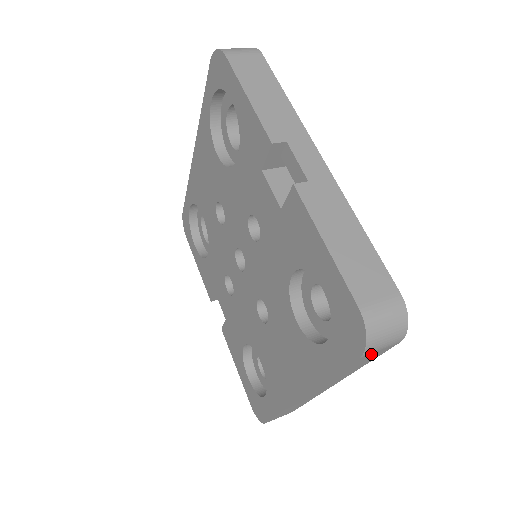
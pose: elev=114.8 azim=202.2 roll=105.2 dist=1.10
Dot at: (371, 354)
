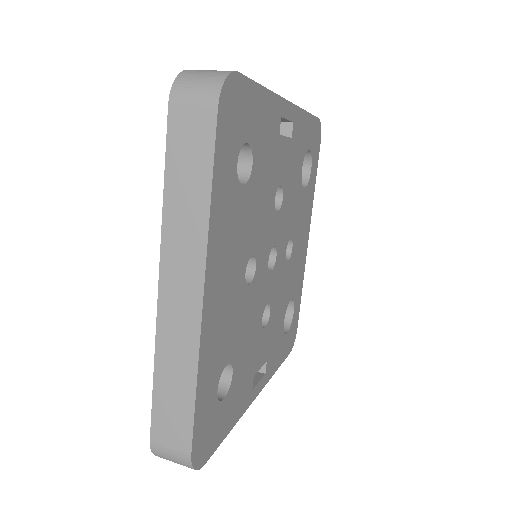
Dot at: (185, 114)
